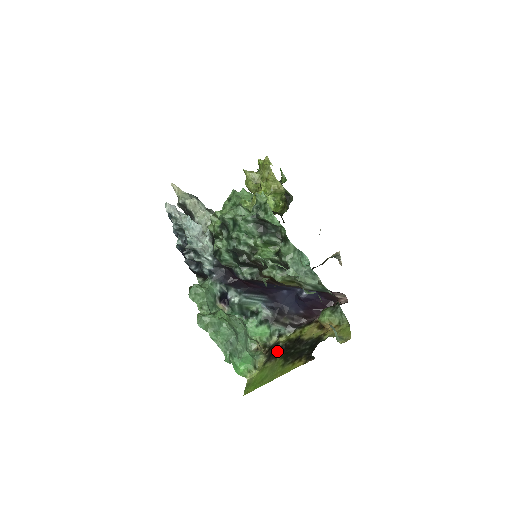
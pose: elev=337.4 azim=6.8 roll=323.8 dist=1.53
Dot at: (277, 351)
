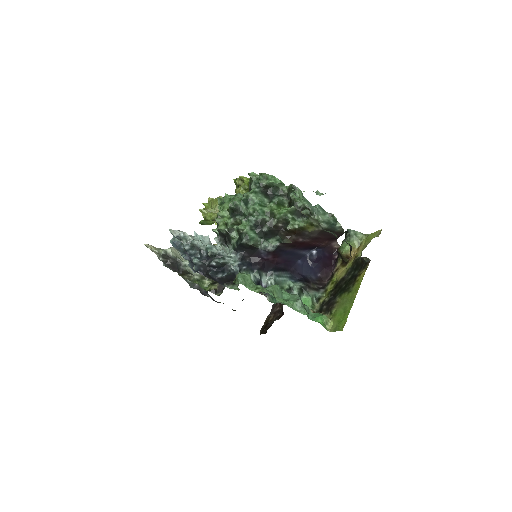
Dot at: (330, 302)
